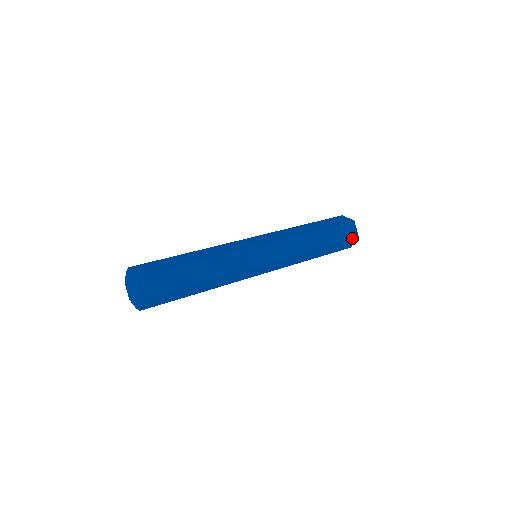
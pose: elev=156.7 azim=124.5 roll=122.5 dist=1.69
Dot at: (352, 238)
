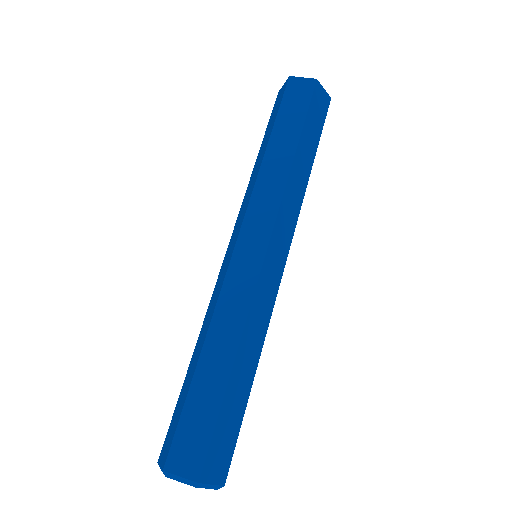
Dot at: (327, 109)
